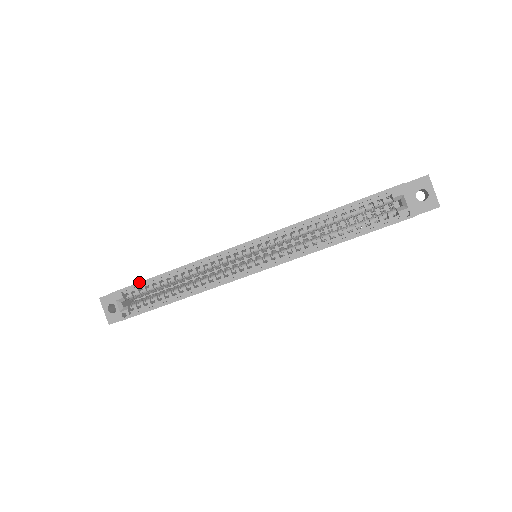
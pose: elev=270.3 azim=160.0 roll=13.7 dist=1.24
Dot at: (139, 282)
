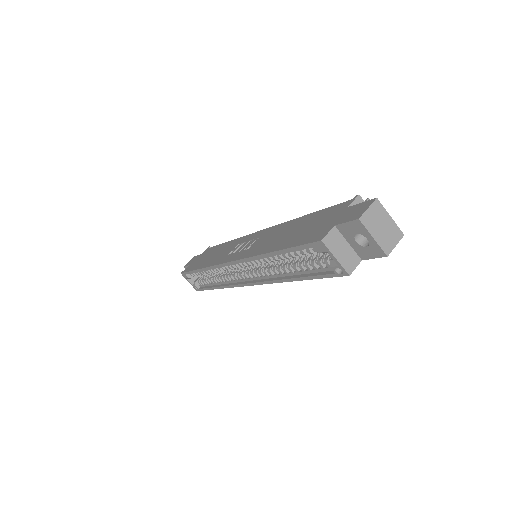
Dot at: (189, 271)
